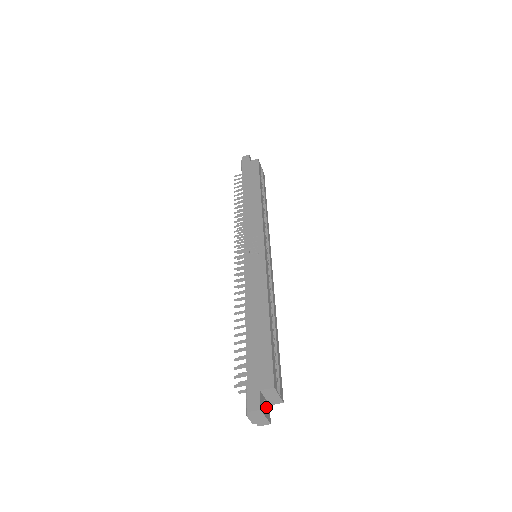
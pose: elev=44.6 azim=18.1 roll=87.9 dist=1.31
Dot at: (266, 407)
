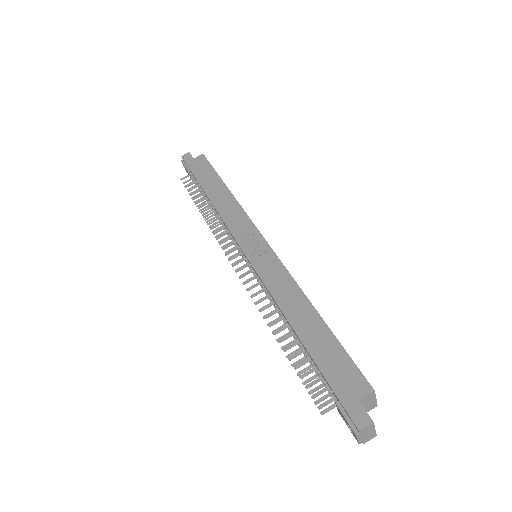
Dot at: occluded
